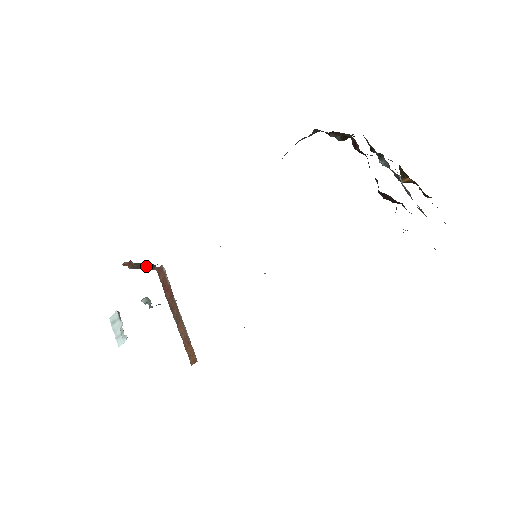
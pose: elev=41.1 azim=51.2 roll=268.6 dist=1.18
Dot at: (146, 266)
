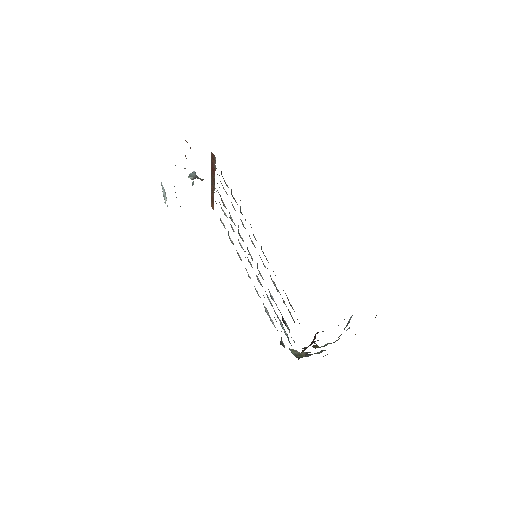
Dot at: occluded
